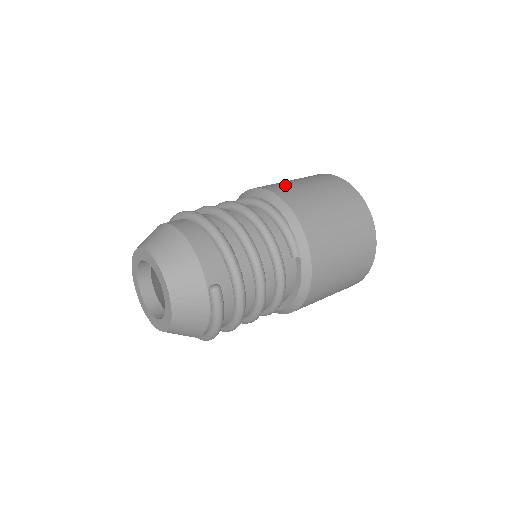
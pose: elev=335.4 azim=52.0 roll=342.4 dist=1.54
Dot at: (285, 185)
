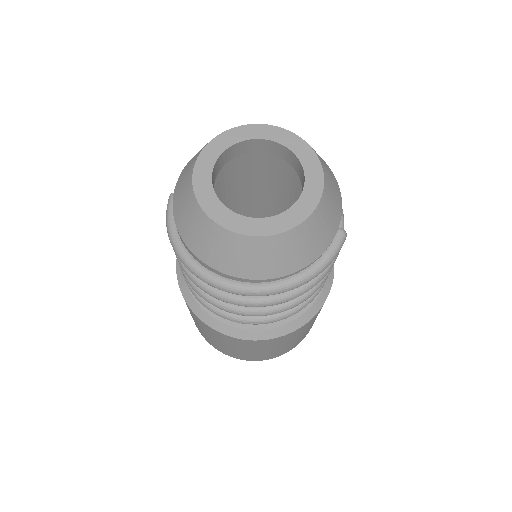
Dot at: occluded
